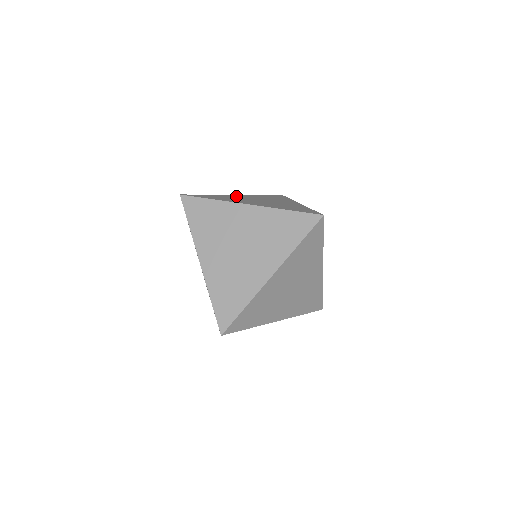
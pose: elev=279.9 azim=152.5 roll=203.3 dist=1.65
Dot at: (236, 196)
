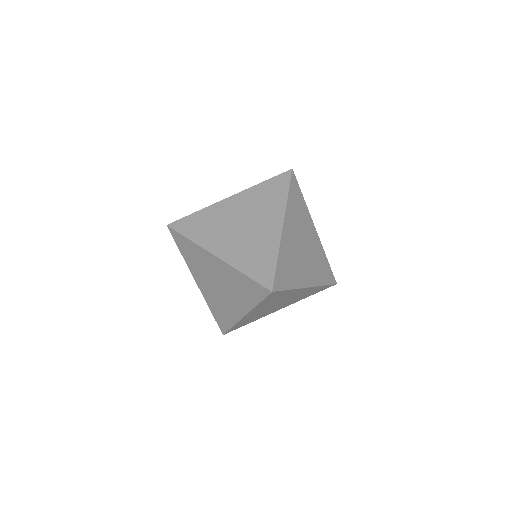
Dot at: occluded
